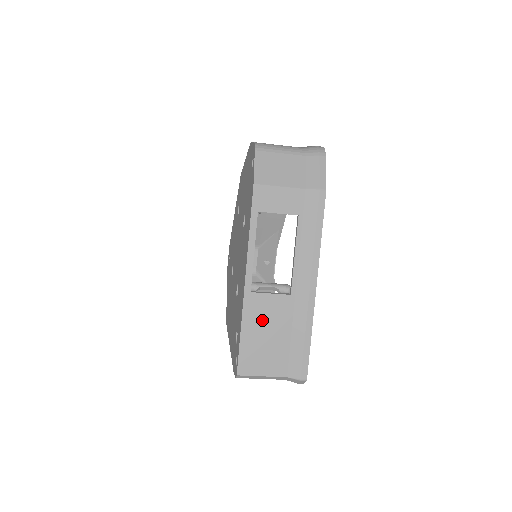
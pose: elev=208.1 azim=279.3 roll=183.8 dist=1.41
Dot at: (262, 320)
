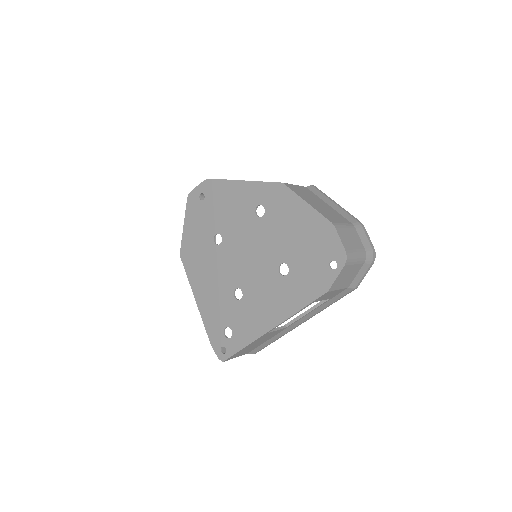
Dot at: (260, 340)
